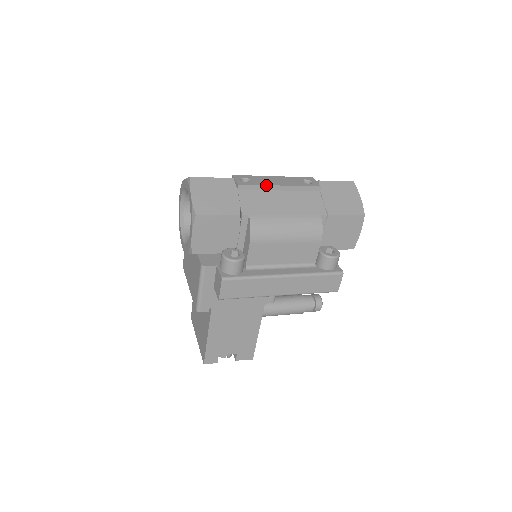
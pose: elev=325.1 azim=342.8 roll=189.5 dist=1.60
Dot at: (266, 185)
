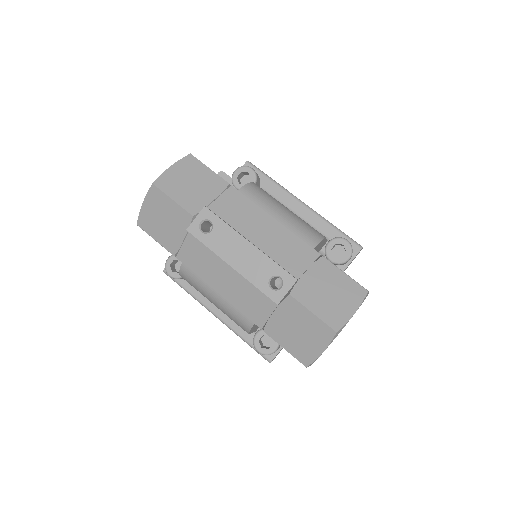
Dot at: (215, 253)
